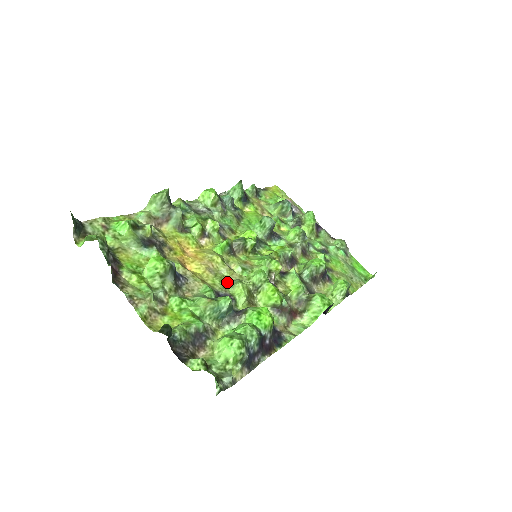
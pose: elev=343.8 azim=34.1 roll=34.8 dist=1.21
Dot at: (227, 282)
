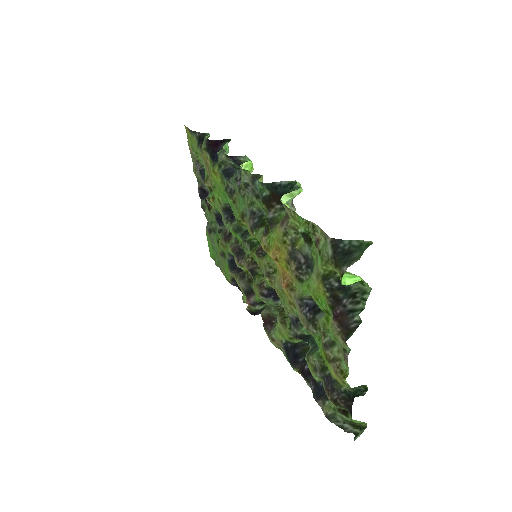
Dot at: (280, 299)
